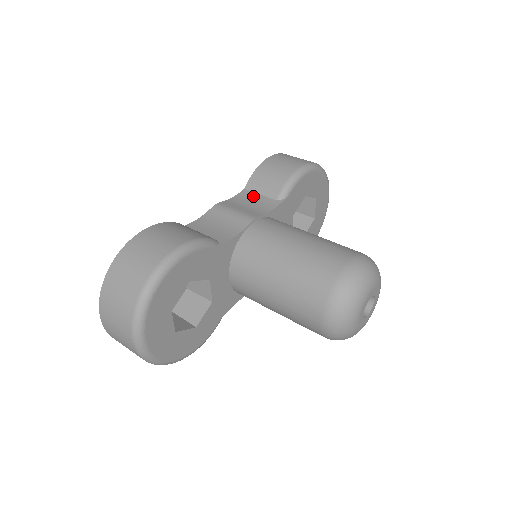
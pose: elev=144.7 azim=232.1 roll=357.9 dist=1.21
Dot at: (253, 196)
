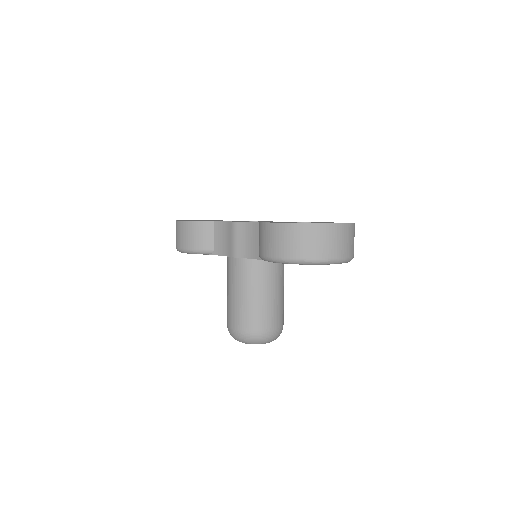
Dot at: (256, 235)
